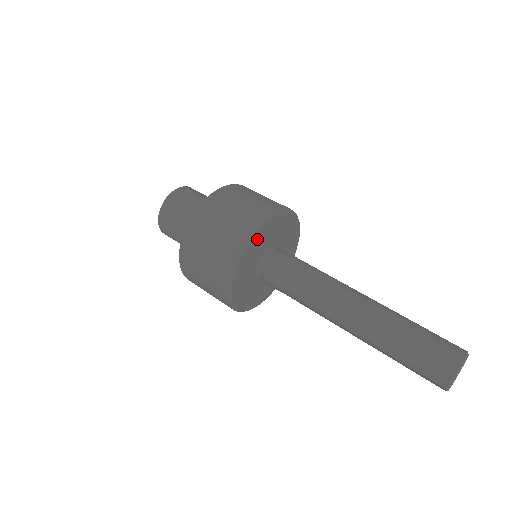
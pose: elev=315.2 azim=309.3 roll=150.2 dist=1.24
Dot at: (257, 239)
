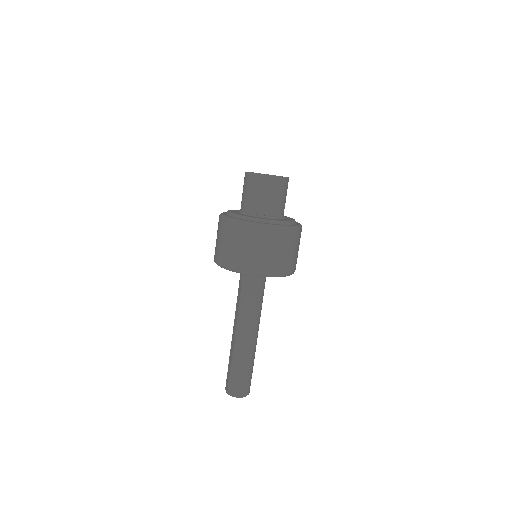
Dot at: occluded
